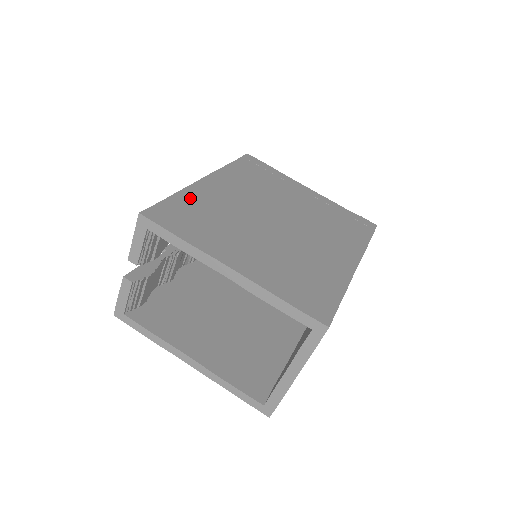
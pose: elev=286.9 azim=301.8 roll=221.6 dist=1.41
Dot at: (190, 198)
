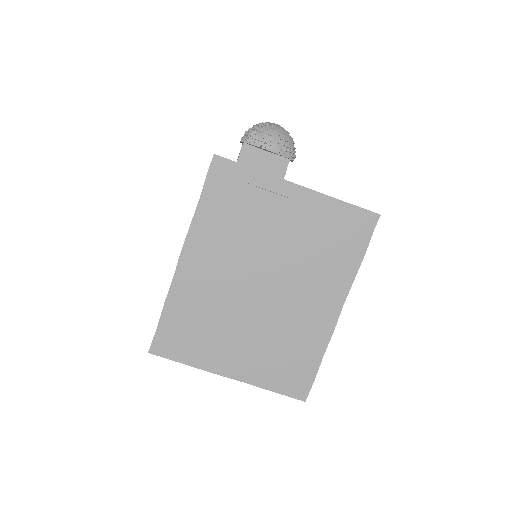
Dot at: (176, 305)
